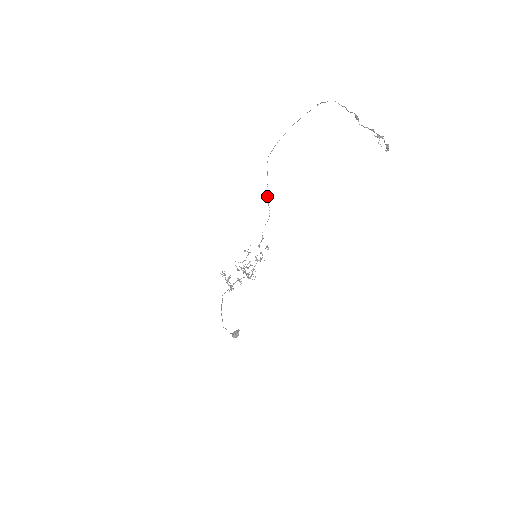
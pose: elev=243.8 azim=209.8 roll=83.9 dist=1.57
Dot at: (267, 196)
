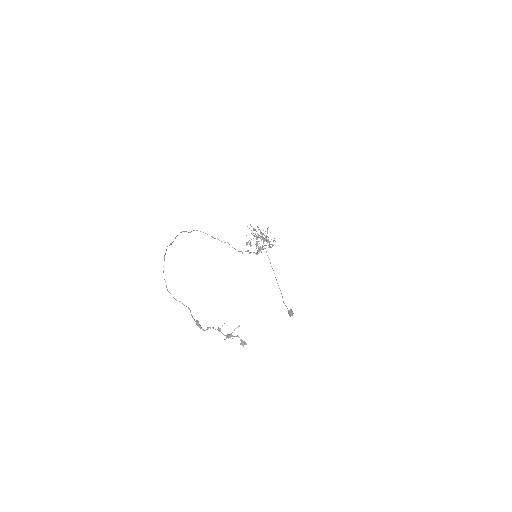
Dot at: occluded
